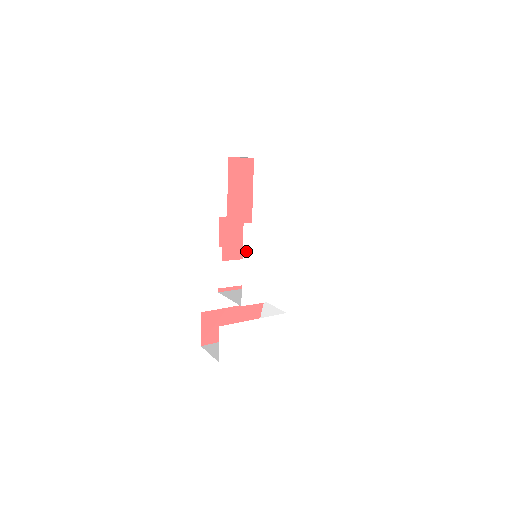
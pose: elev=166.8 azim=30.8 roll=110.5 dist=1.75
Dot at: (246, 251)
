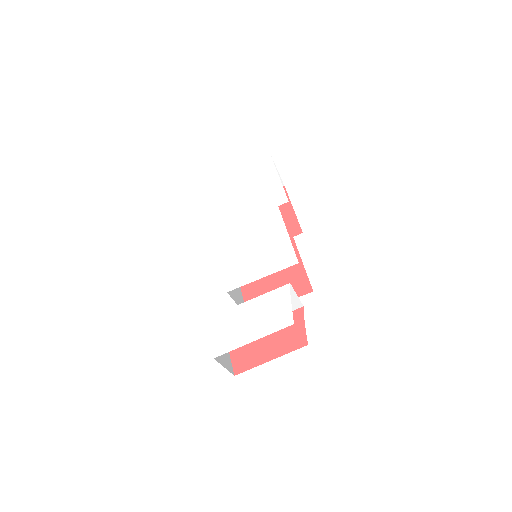
Dot at: (220, 244)
